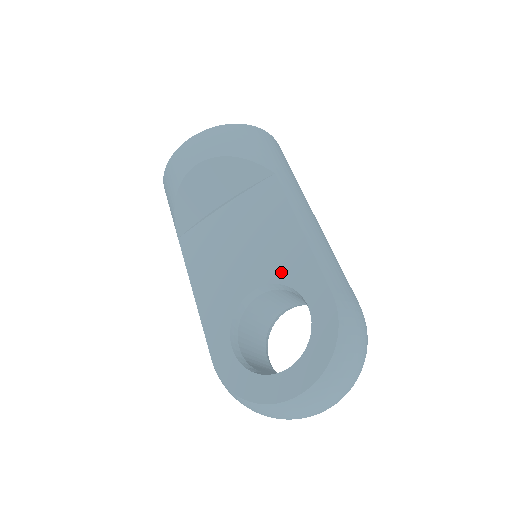
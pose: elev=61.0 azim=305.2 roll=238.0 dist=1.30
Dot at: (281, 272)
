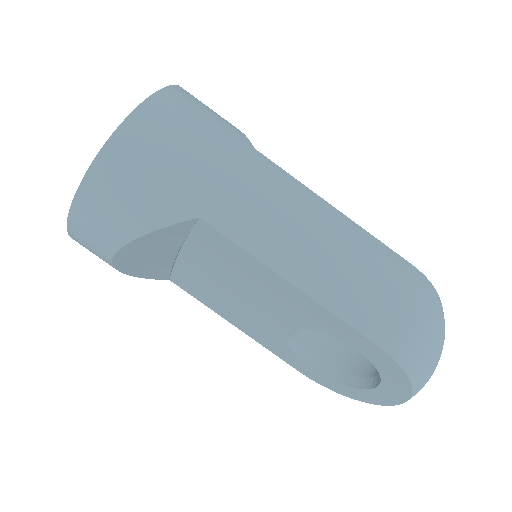
Dot at: (304, 321)
